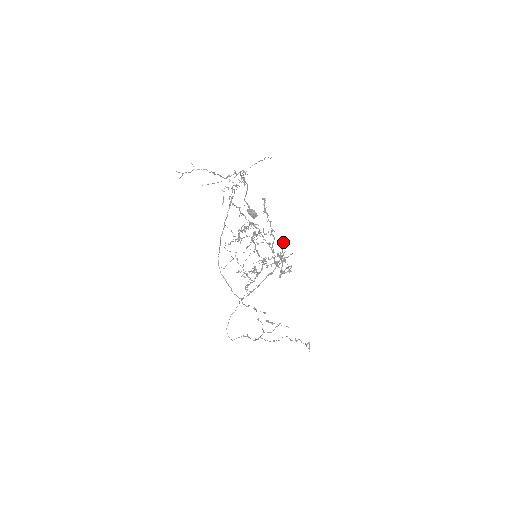
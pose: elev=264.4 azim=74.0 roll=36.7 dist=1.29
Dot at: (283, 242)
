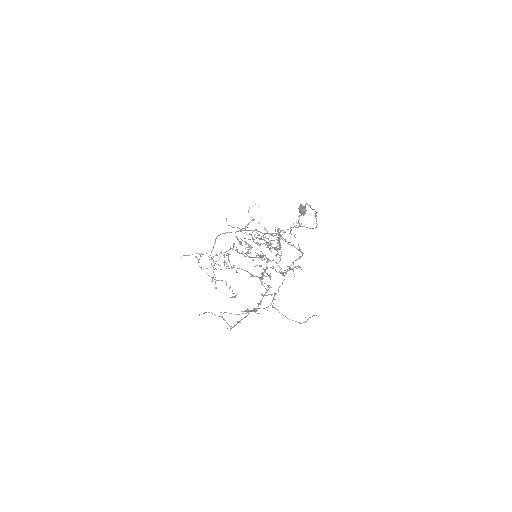
Dot at: occluded
